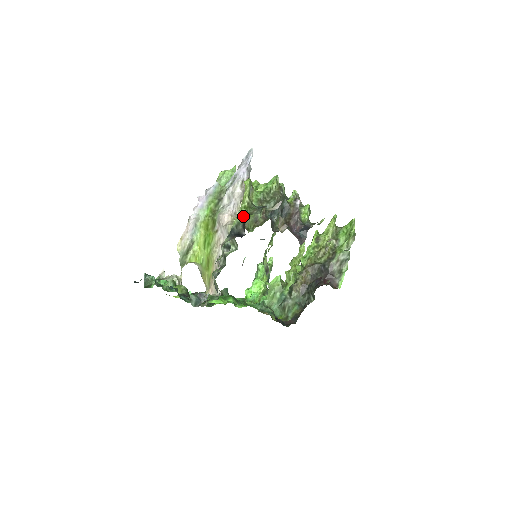
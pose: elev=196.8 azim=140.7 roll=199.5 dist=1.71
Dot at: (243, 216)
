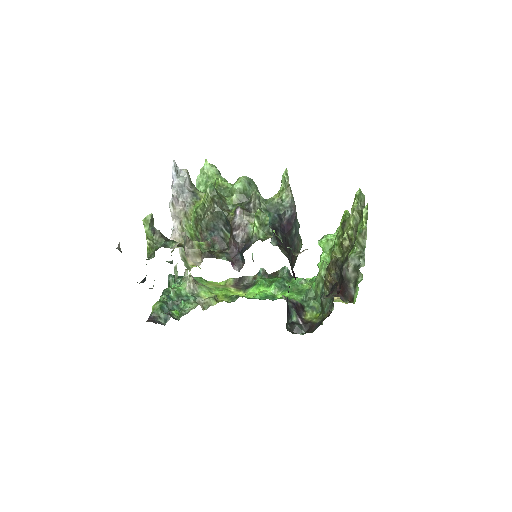
Dot at: occluded
